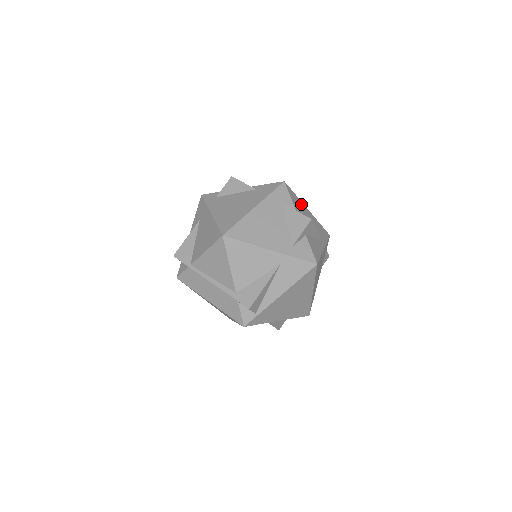
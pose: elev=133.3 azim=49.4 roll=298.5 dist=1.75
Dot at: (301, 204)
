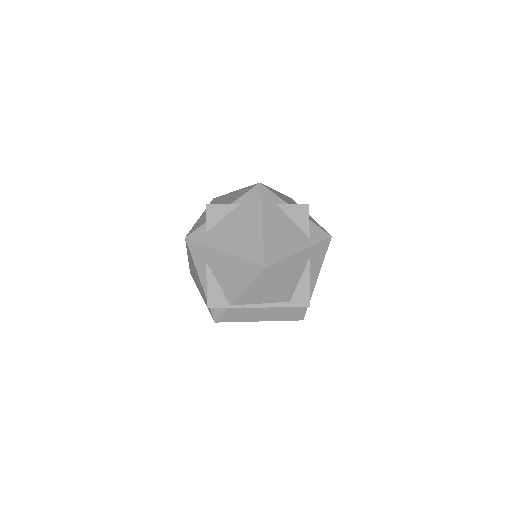
Dot at: occluded
